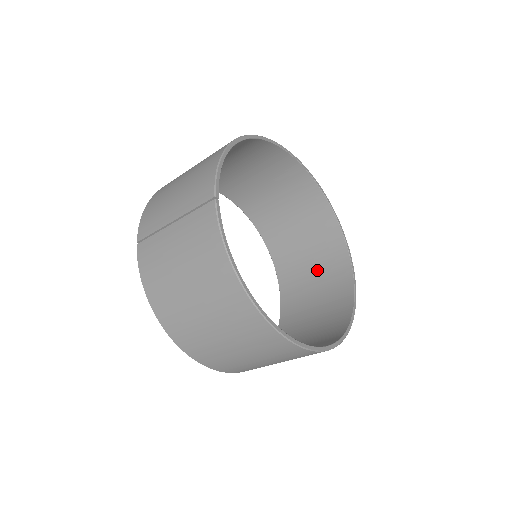
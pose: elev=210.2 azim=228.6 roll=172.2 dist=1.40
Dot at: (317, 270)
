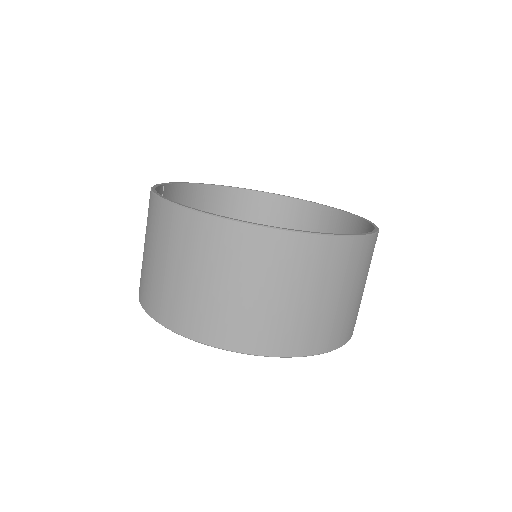
Dot at: occluded
